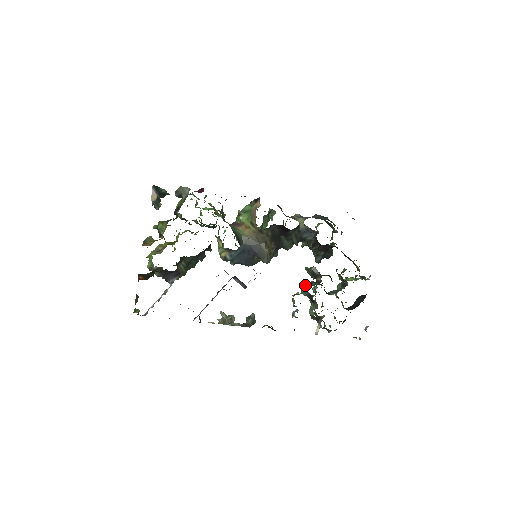
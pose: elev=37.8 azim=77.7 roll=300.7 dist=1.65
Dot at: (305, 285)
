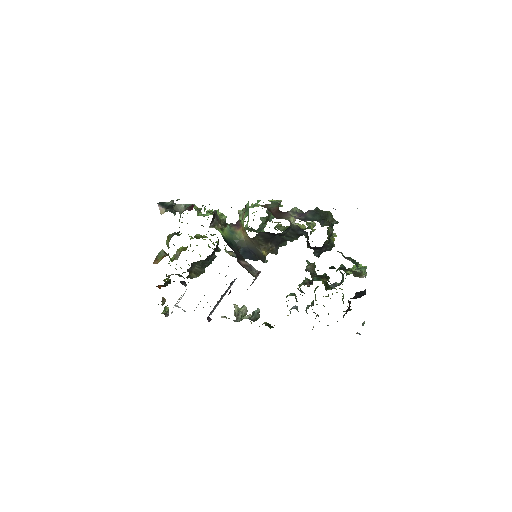
Dot at: (299, 285)
